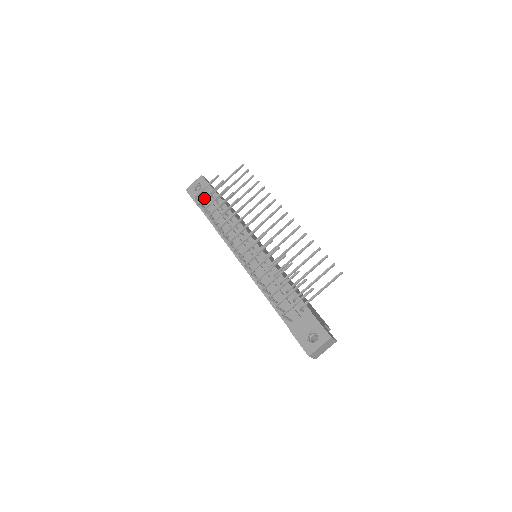
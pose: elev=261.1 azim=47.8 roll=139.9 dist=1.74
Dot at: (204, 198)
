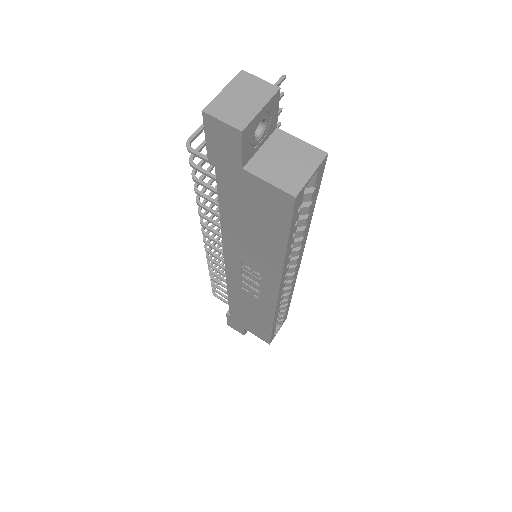
Dot at: (215, 278)
